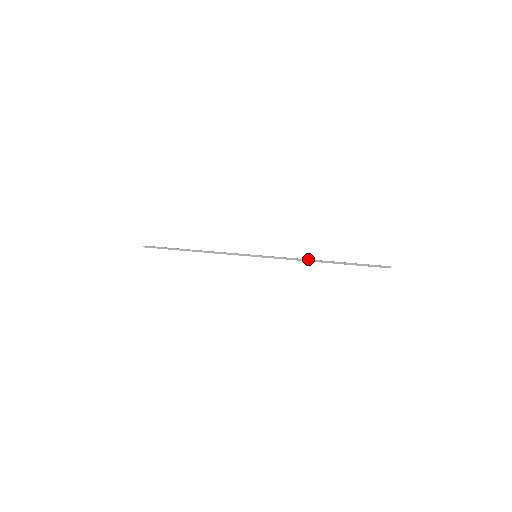
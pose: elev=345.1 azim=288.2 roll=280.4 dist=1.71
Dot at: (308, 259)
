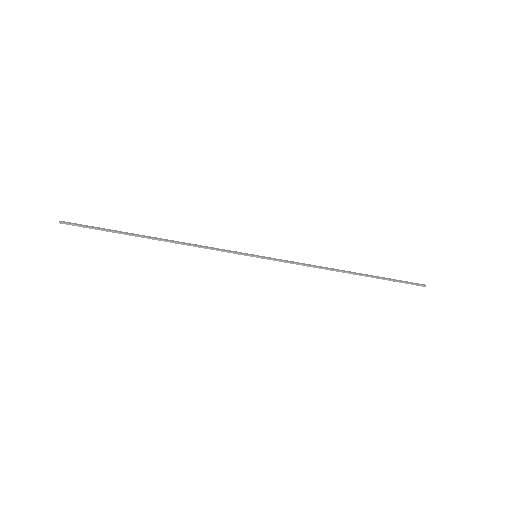
Dot at: occluded
